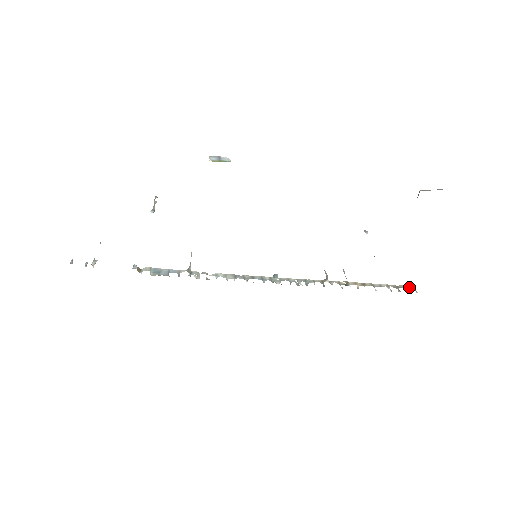
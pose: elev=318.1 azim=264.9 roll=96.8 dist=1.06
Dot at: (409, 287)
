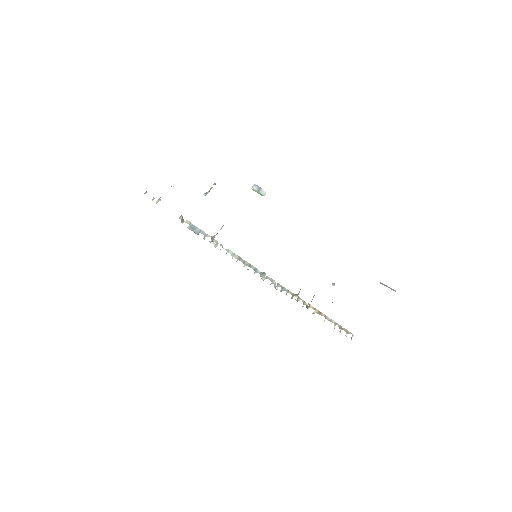
Dot at: (350, 333)
